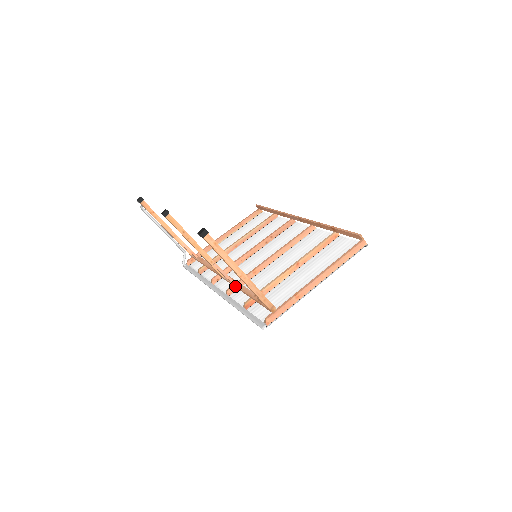
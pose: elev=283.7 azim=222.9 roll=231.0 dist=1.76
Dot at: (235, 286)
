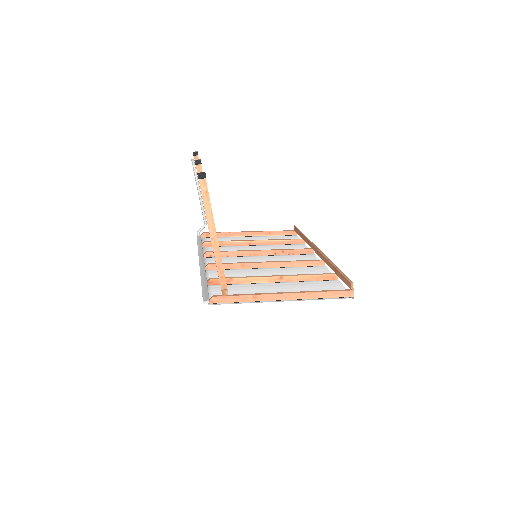
Dot at: occluded
